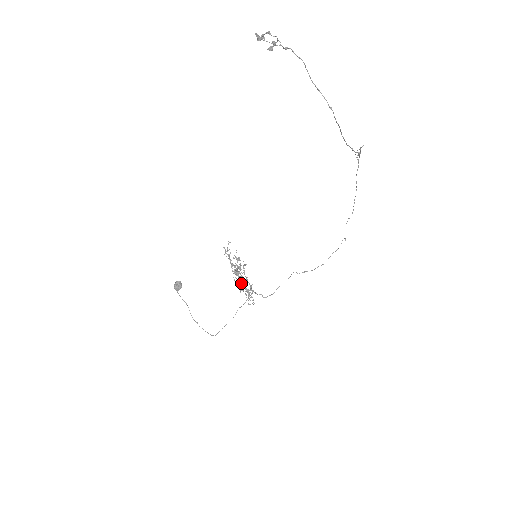
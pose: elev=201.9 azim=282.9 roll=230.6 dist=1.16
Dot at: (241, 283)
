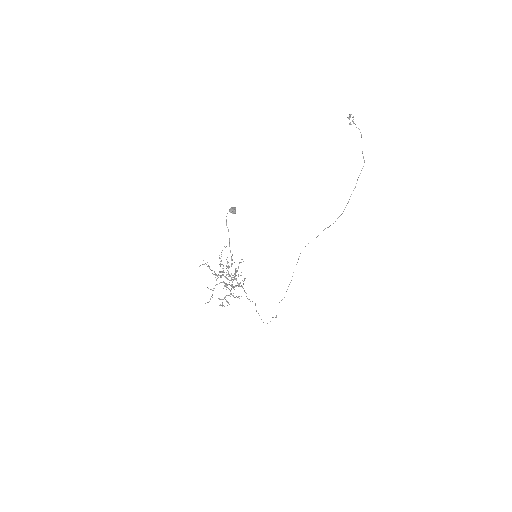
Dot at: (225, 283)
